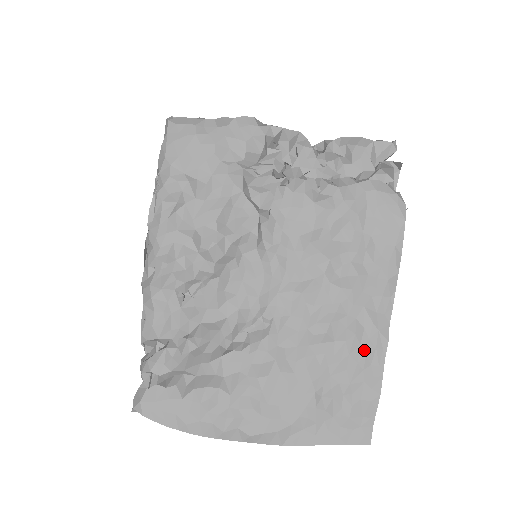
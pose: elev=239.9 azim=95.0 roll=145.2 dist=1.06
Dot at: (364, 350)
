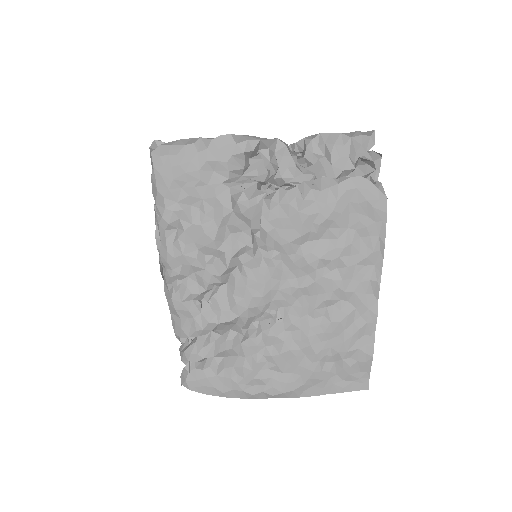
Dot at: (357, 325)
